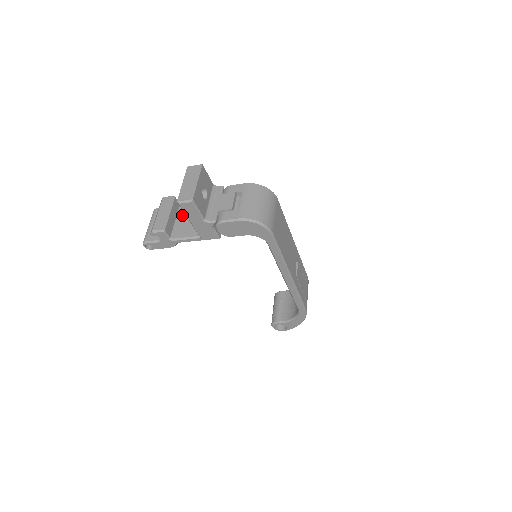
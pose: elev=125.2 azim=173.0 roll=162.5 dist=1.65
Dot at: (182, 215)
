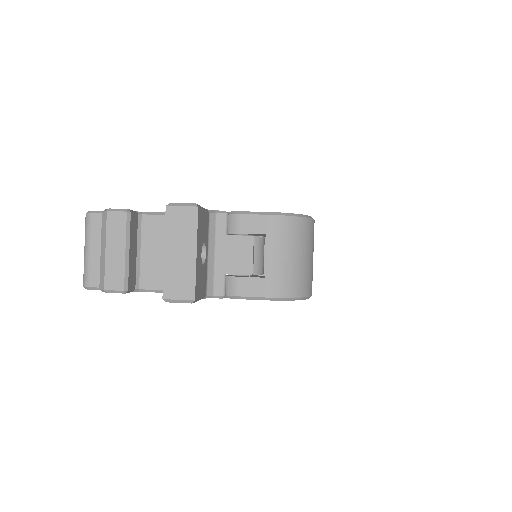
Dot at: (147, 239)
